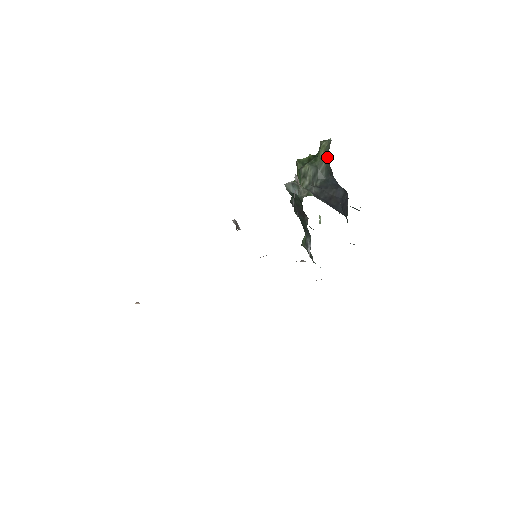
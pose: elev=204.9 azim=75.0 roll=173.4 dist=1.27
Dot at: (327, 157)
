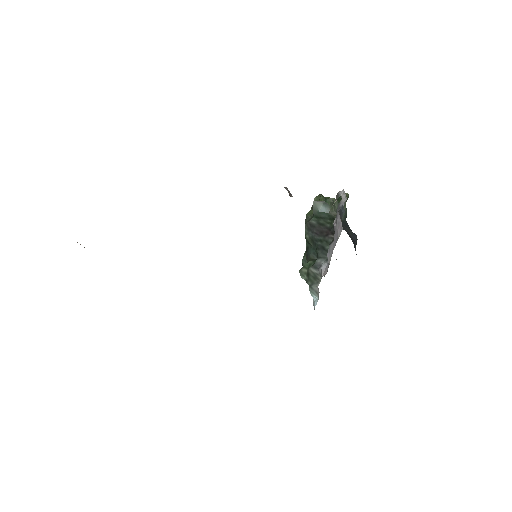
Dot at: occluded
